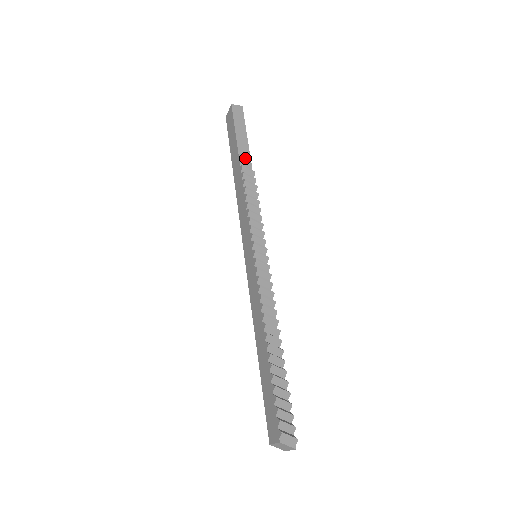
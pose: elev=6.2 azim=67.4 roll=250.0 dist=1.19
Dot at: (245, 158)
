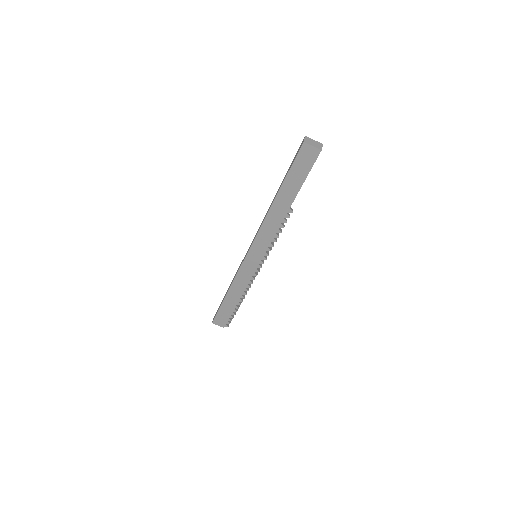
Dot at: occluded
